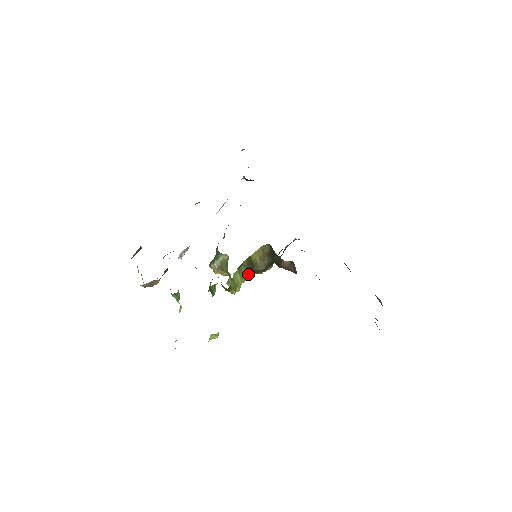
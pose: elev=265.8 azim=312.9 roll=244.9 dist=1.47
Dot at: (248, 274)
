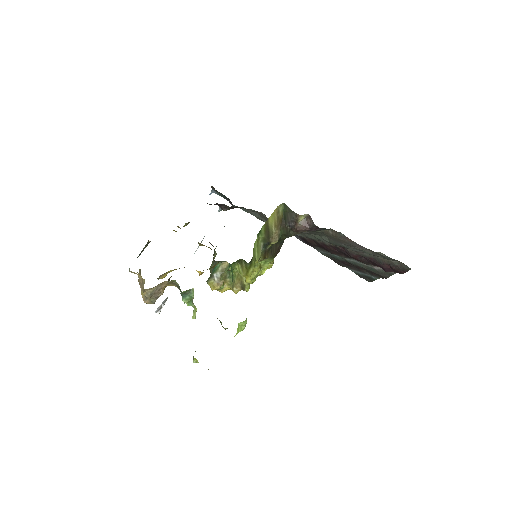
Dot at: (260, 257)
